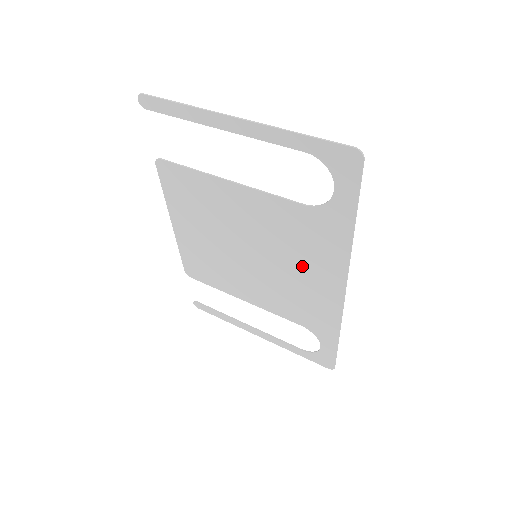
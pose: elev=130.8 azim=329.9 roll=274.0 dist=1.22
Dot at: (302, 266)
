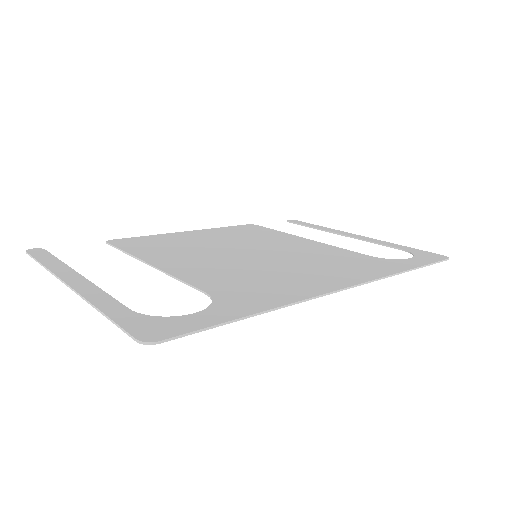
Dot at: (289, 275)
